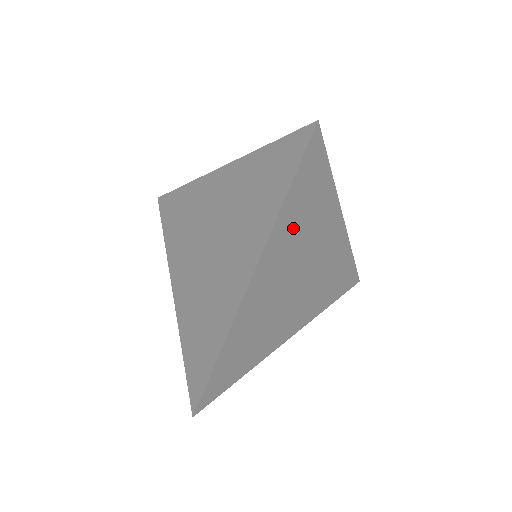
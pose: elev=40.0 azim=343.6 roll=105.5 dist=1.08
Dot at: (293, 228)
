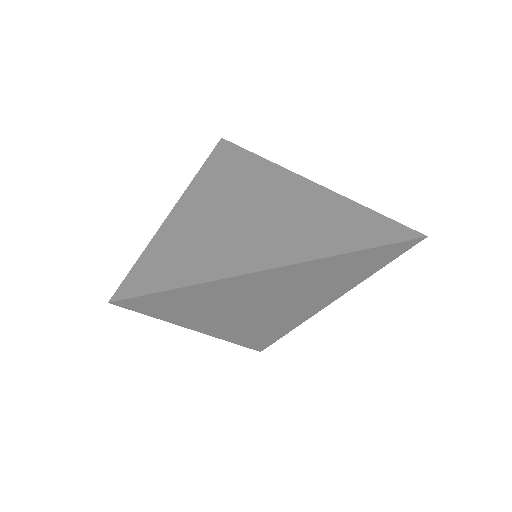
Dot at: (201, 312)
